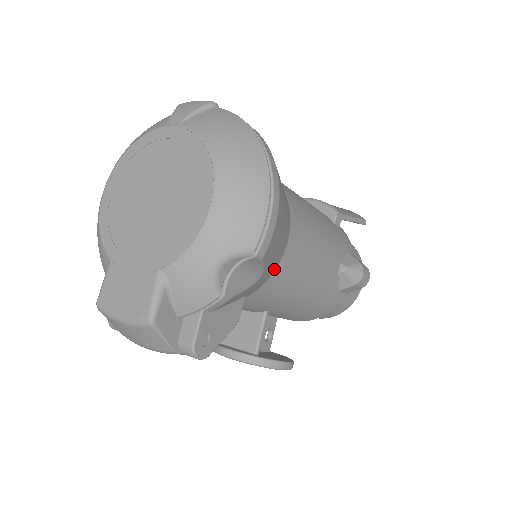
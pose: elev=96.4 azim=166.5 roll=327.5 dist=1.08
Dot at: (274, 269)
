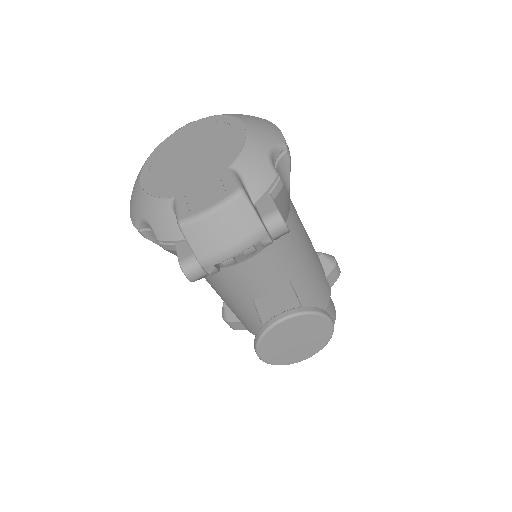
Dot at: (289, 205)
